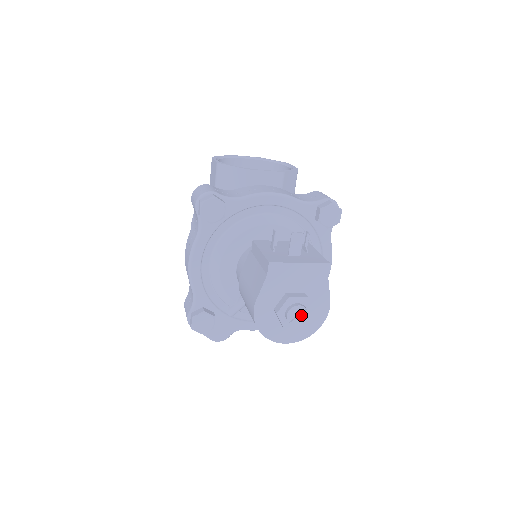
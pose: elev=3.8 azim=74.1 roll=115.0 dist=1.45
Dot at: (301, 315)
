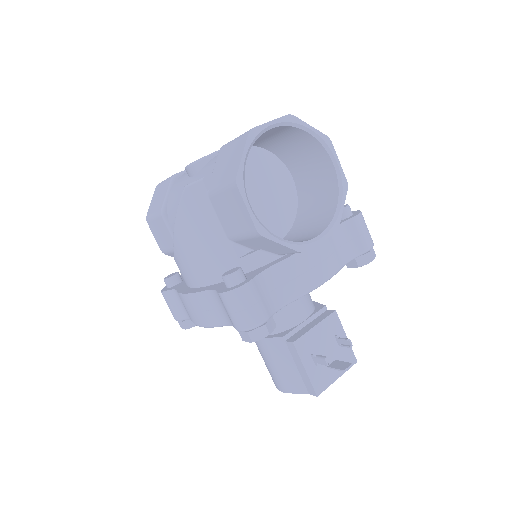
Dot at: occluded
